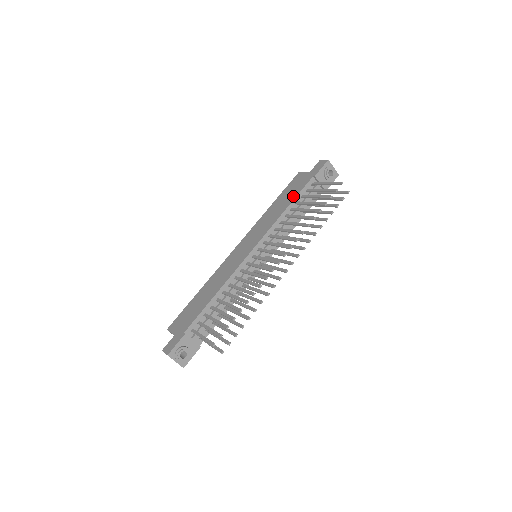
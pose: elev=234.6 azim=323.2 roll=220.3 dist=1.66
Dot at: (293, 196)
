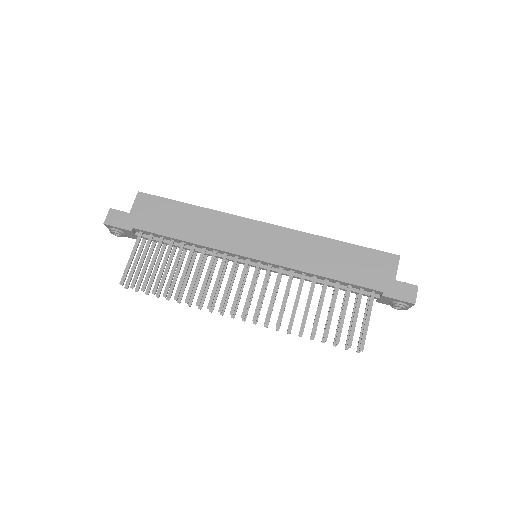
Dot at: (346, 276)
